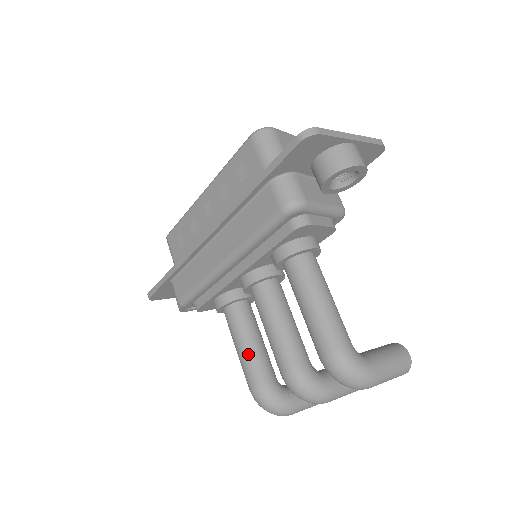
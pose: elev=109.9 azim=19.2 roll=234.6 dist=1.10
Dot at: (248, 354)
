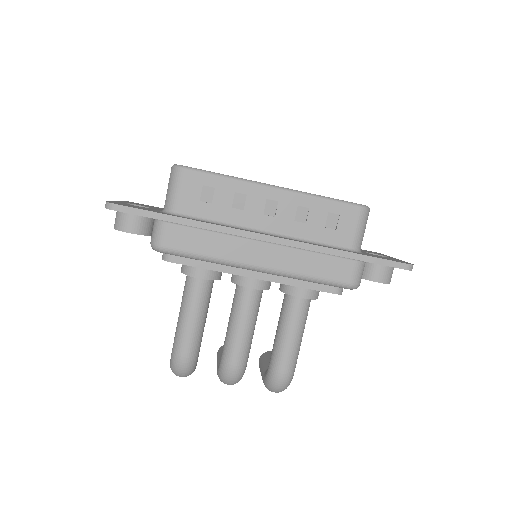
Dot at: (199, 328)
